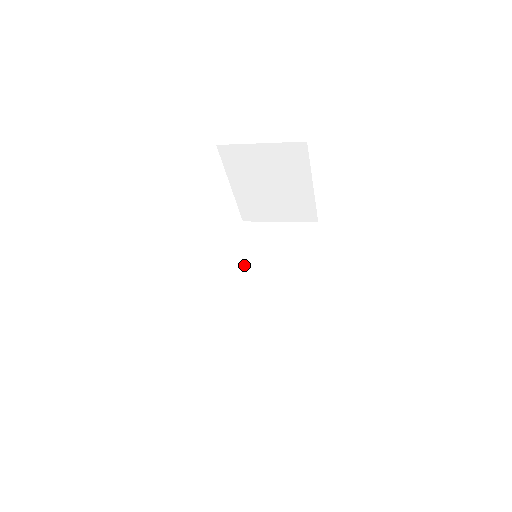
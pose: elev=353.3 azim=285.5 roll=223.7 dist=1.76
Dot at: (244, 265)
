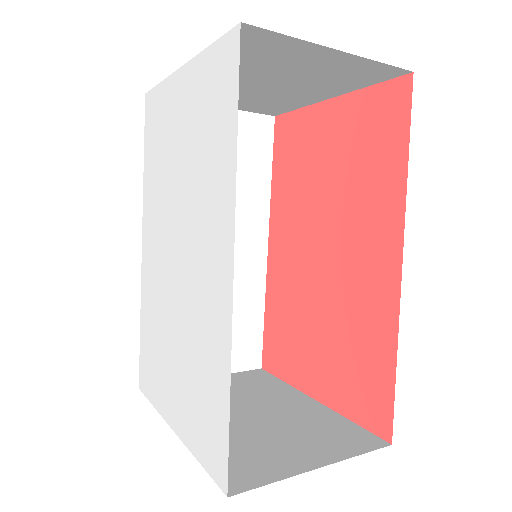
Dot at: occluded
